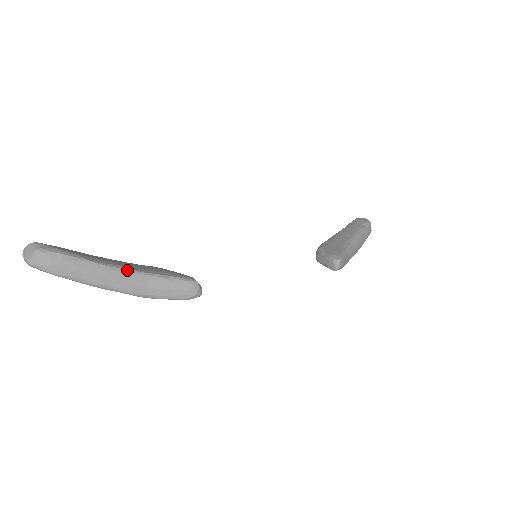
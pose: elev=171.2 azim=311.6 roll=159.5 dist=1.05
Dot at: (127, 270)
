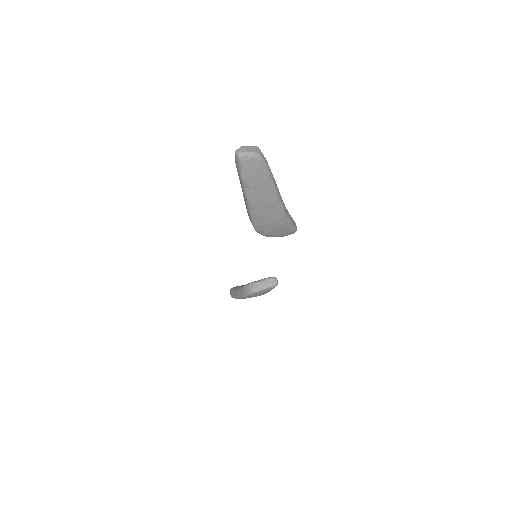
Dot at: occluded
